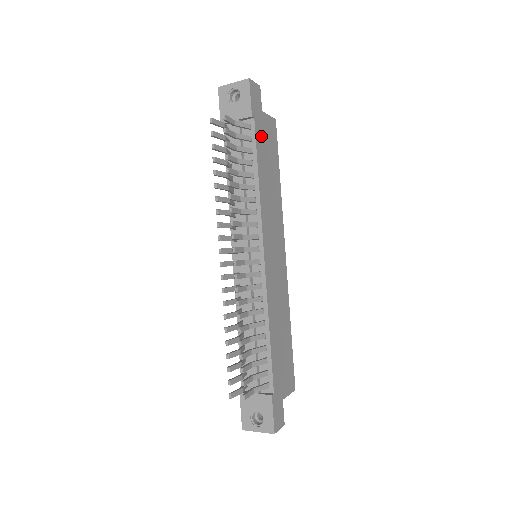
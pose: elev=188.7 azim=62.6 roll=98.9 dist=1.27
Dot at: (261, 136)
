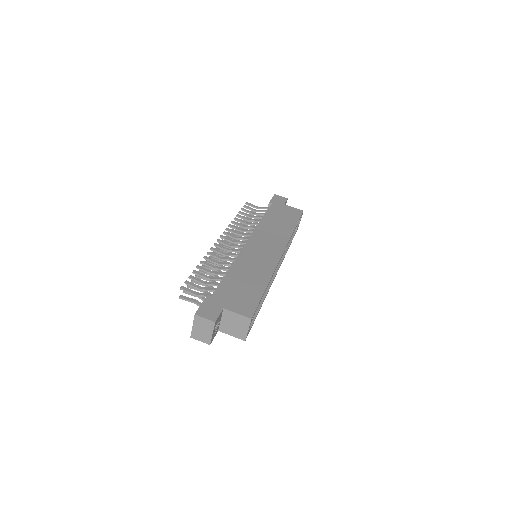
Dot at: (277, 210)
